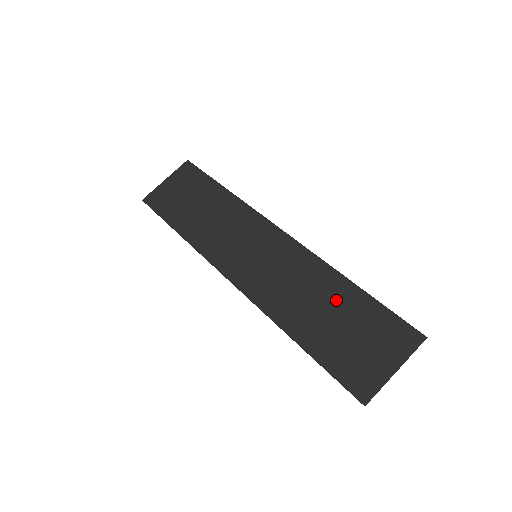
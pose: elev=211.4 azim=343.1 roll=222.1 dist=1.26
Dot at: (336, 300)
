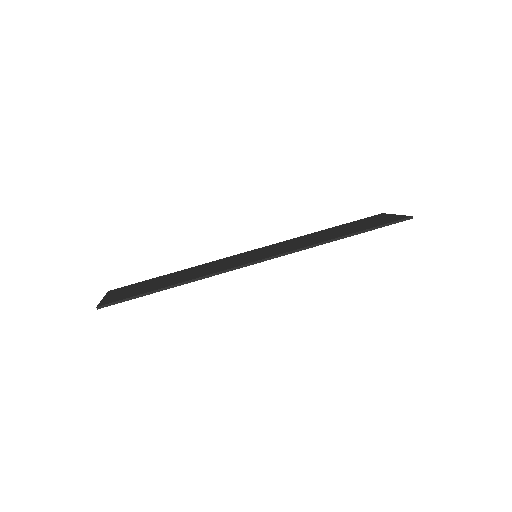
Dot at: (330, 231)
